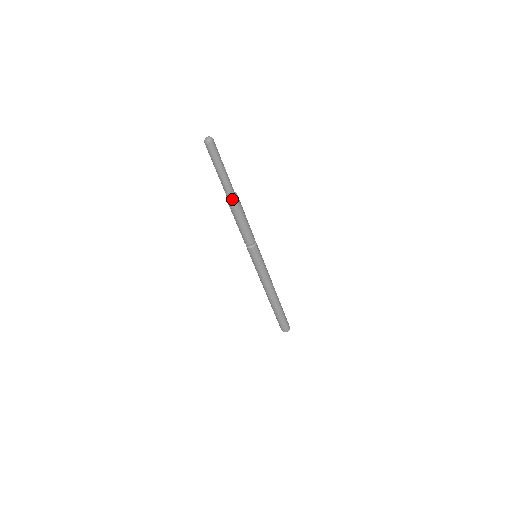
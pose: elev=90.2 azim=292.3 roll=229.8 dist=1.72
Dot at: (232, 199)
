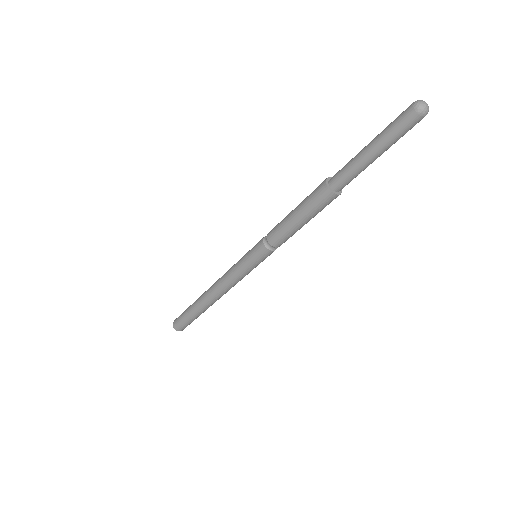
Dot at: (332, 192)
